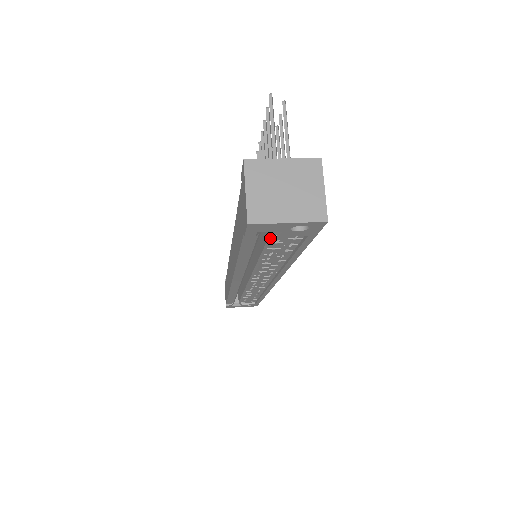
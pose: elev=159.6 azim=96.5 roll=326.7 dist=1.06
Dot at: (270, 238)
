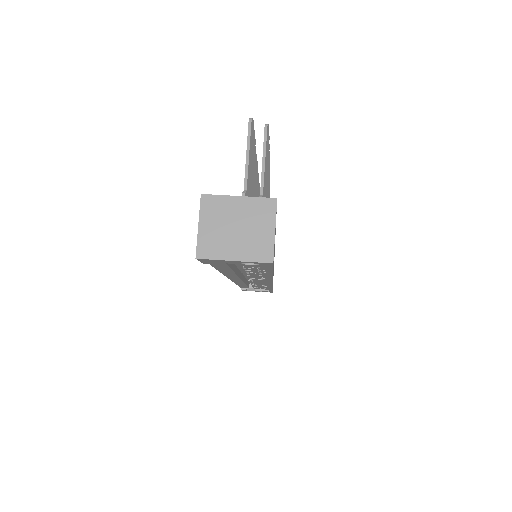
Dot at: occluded
